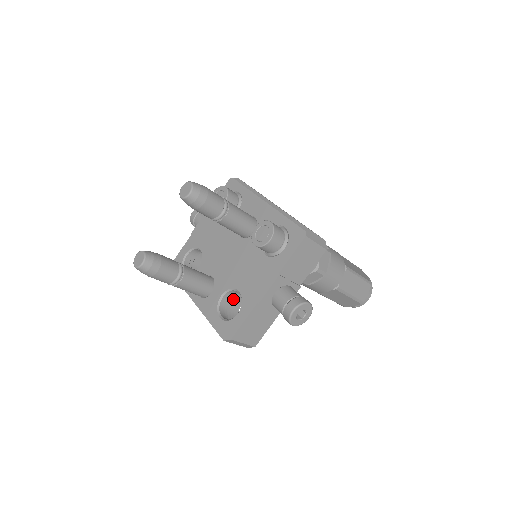
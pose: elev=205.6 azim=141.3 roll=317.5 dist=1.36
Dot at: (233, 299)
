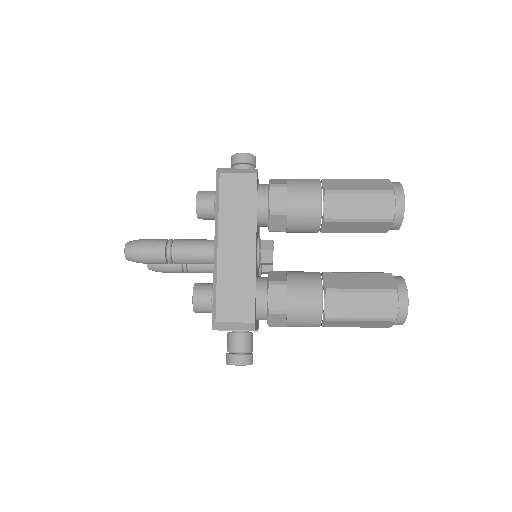
Dot at: occluded
